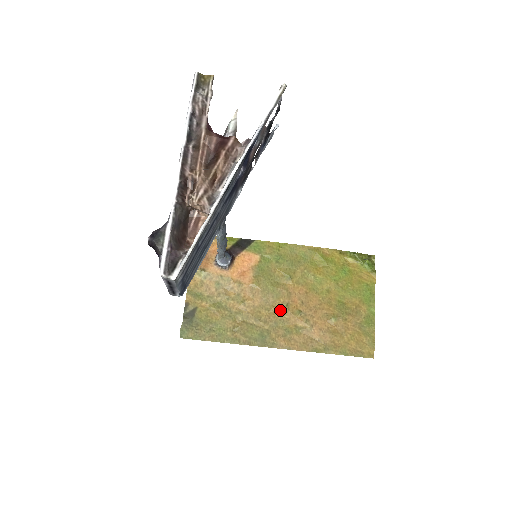
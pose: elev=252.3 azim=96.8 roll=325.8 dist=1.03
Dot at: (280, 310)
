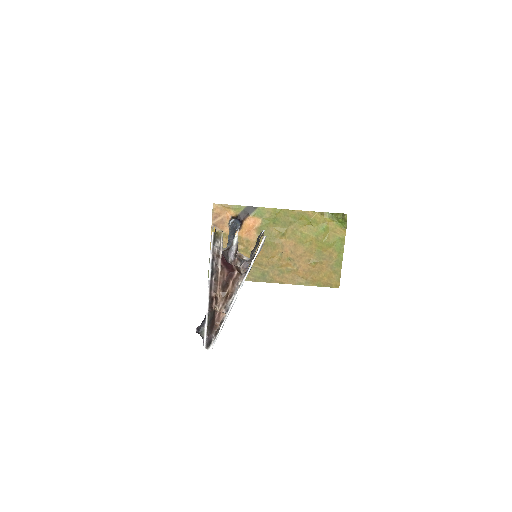
Dot at: (276, 258)
